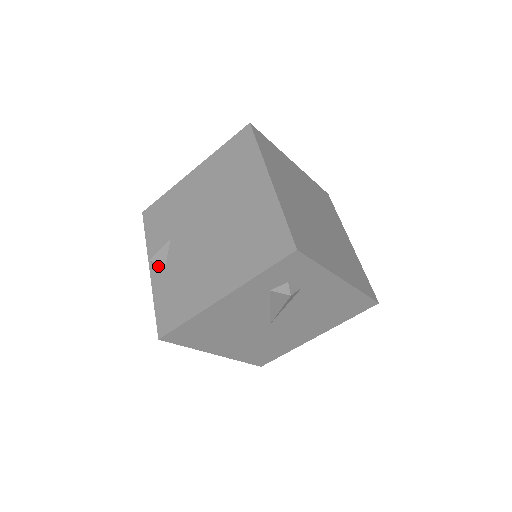
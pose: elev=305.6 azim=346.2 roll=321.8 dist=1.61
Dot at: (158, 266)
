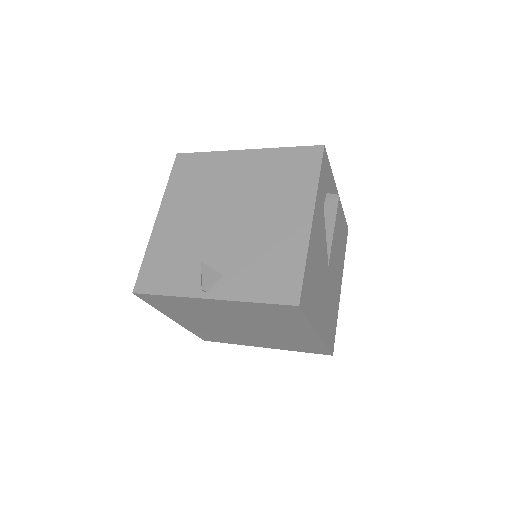
Dot at: (216, 285)
